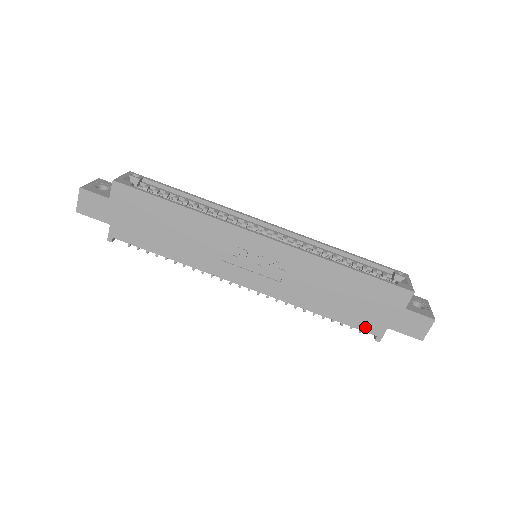
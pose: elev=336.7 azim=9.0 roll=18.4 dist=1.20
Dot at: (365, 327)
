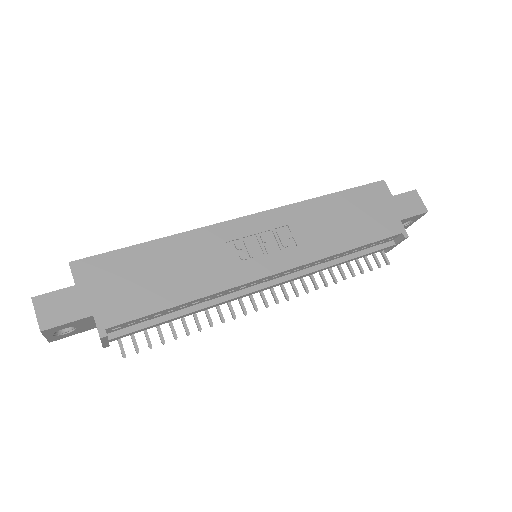
Dot at: (388, 232)
